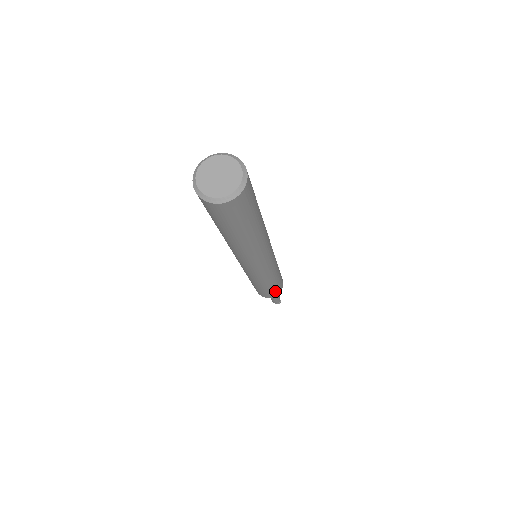
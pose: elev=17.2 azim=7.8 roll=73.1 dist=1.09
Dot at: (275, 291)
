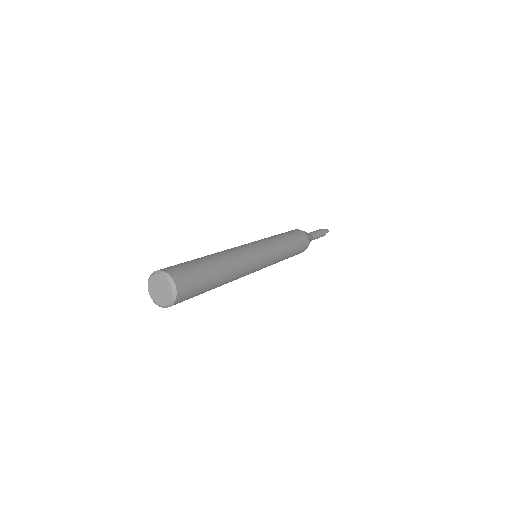
Dot at: (302, 244)
